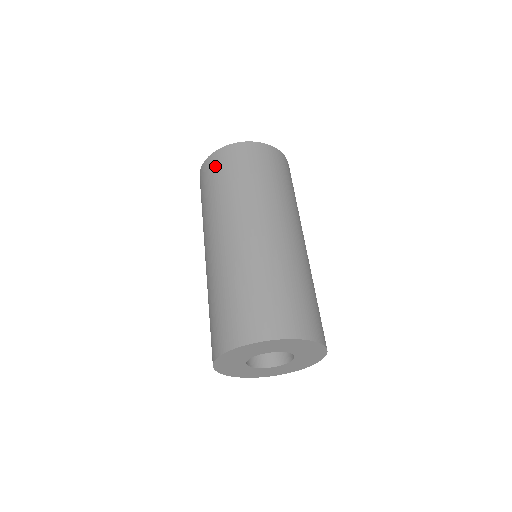
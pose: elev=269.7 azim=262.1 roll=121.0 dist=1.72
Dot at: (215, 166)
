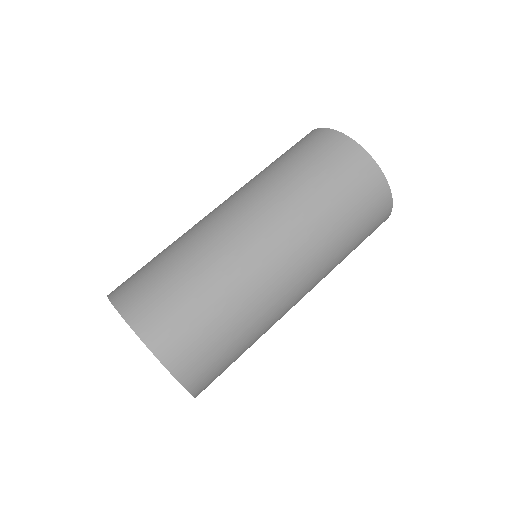
Dot at: (303, 141)
